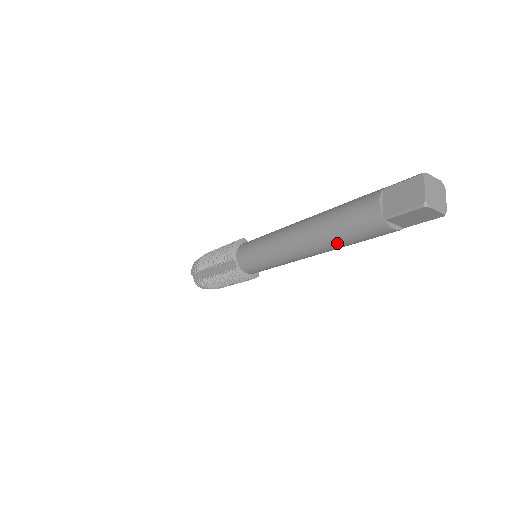
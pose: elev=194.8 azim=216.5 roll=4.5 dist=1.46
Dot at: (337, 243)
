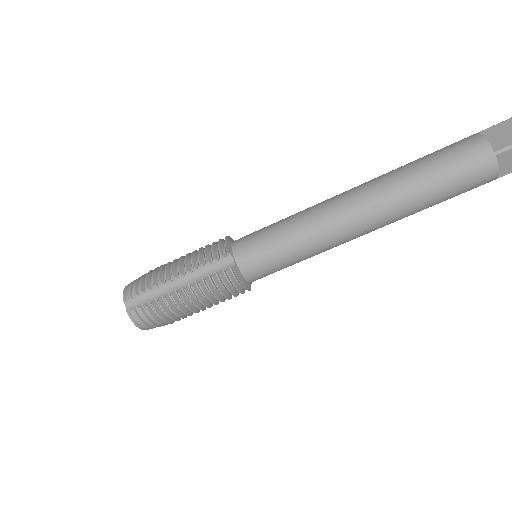
Dot at: (419, 199)
